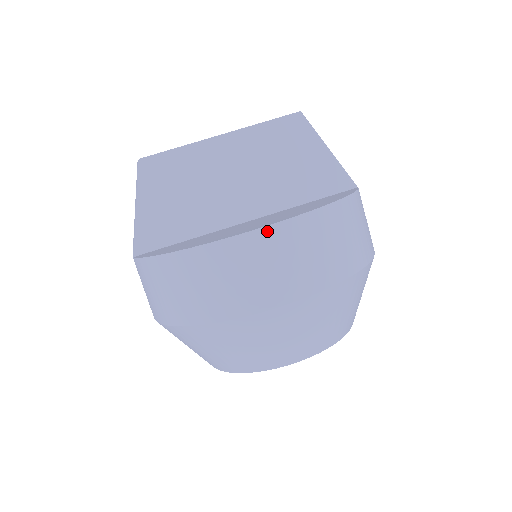
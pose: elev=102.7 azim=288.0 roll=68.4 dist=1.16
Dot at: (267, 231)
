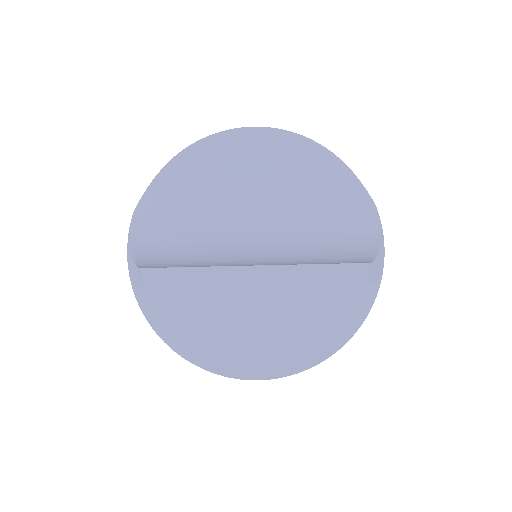
Dot at: (265, 379)
